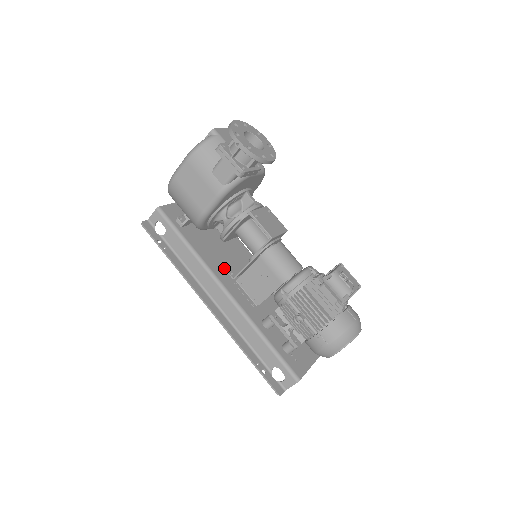
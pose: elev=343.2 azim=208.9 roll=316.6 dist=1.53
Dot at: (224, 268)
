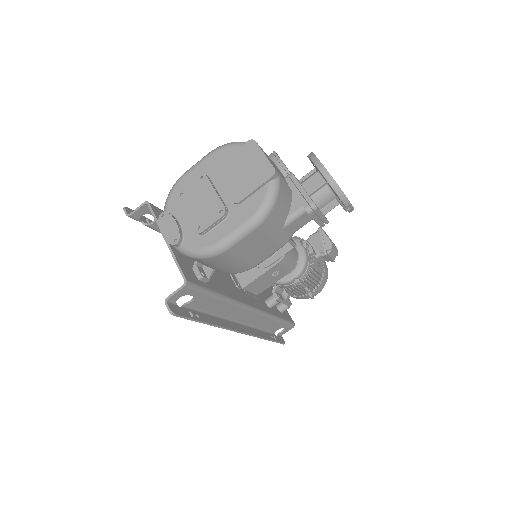
Dot at: (234, 286)
